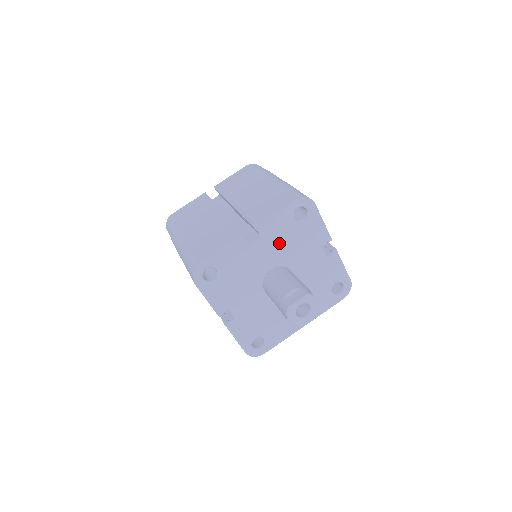
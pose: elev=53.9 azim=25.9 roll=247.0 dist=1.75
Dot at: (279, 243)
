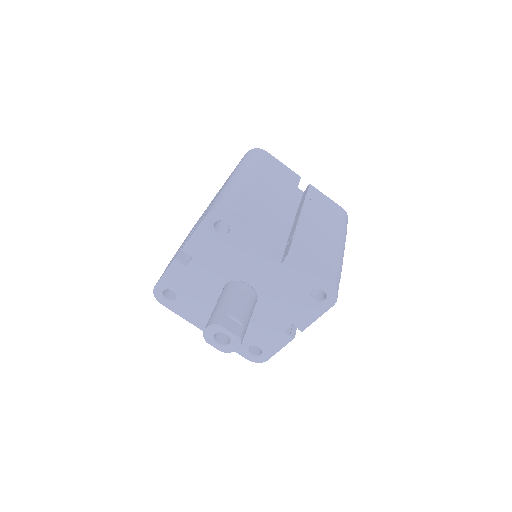
Dot at: (280, 284)
